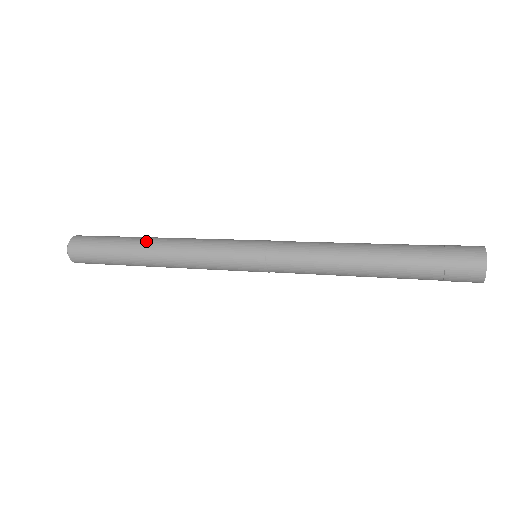
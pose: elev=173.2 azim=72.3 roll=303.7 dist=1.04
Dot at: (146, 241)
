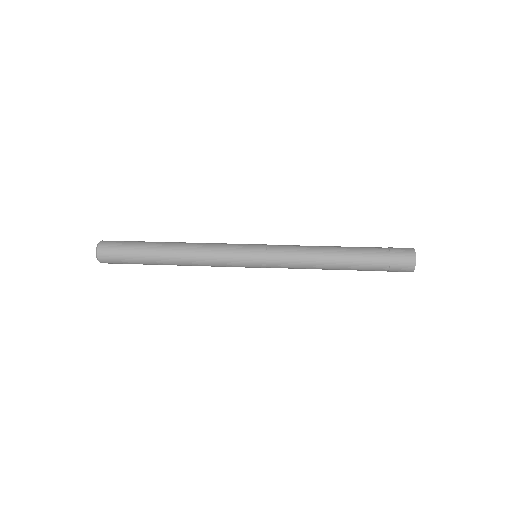
Dot at: (166, 257)
